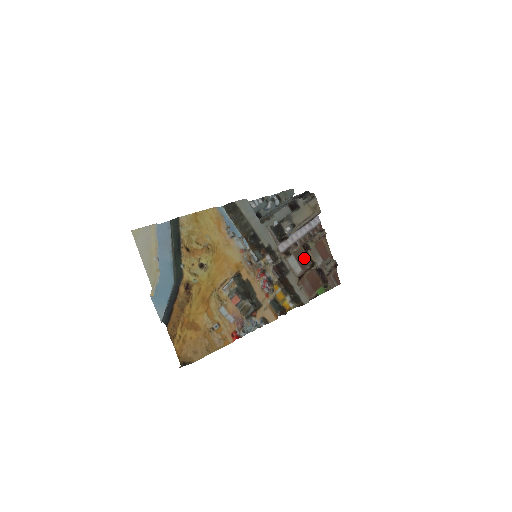
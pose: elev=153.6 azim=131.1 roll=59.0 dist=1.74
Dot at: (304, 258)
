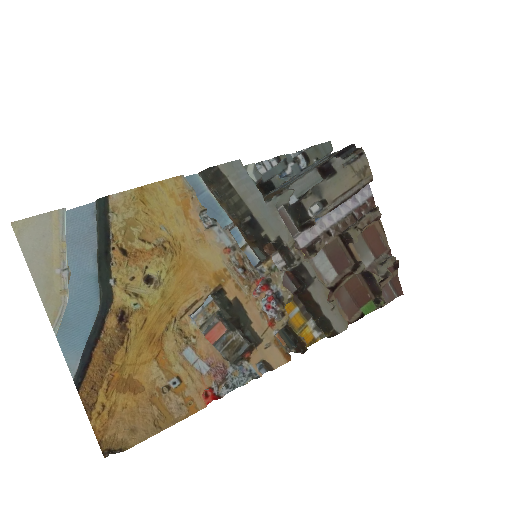
Dot at: (342, 255)
